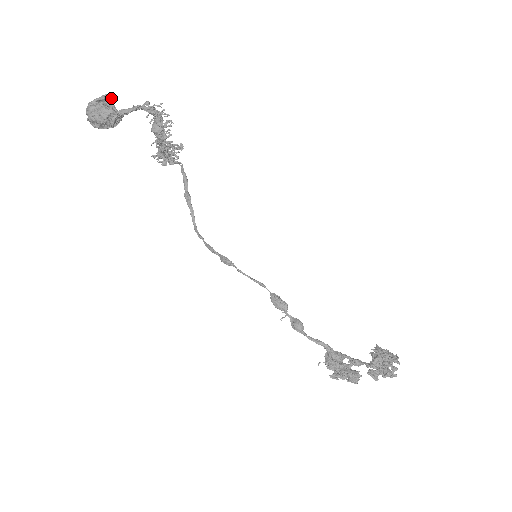
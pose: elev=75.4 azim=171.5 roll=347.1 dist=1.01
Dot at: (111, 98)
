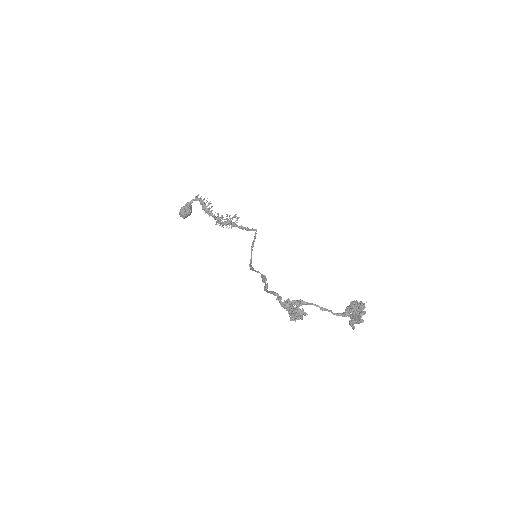
Dot at: (189, 203)
